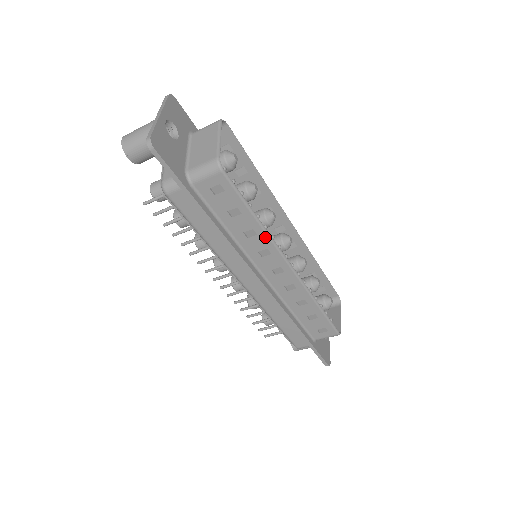
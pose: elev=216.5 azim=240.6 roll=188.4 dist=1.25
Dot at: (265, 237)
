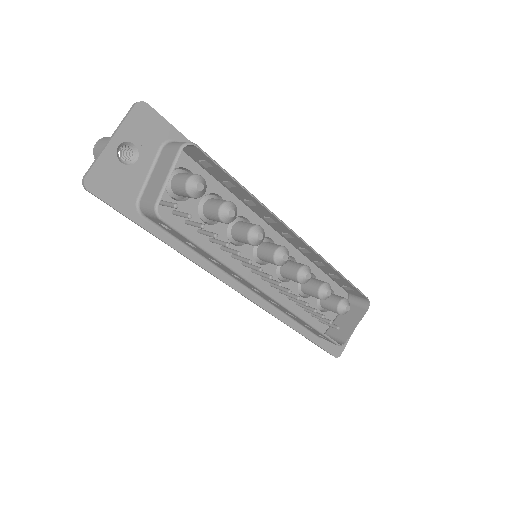
Dot at: (229, 269)
